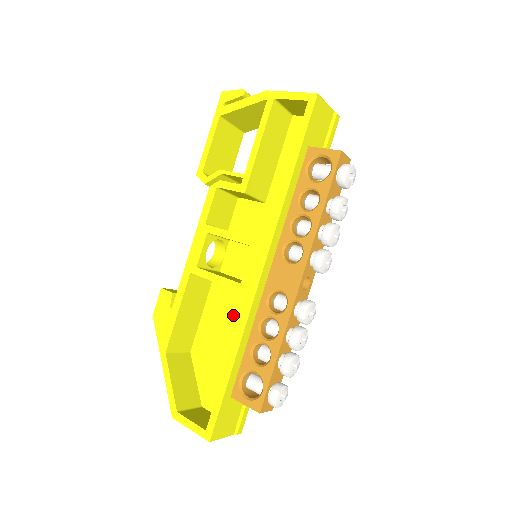
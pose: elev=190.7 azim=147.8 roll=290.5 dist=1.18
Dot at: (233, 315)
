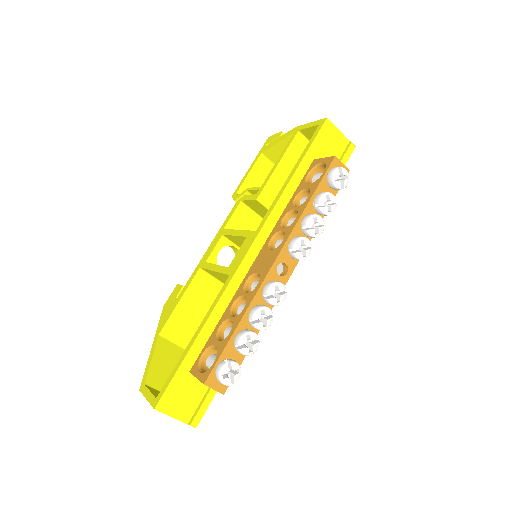
Dot at: occluded
